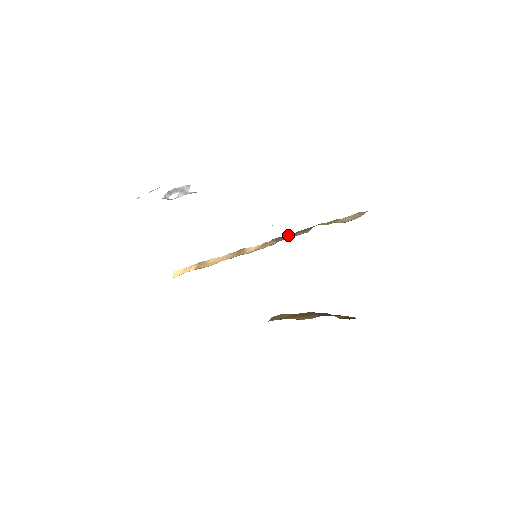
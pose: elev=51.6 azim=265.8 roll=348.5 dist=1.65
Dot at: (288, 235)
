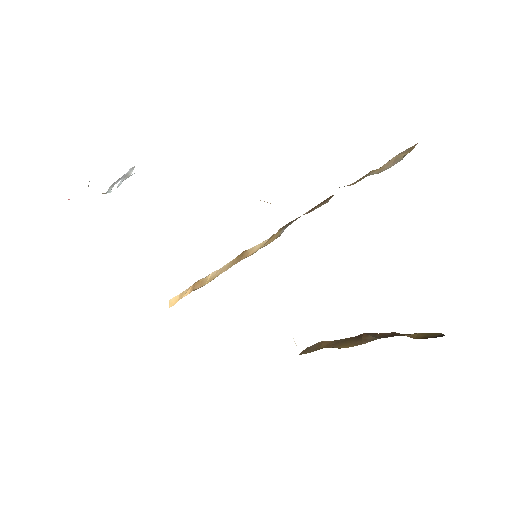
Dot at: occluded
